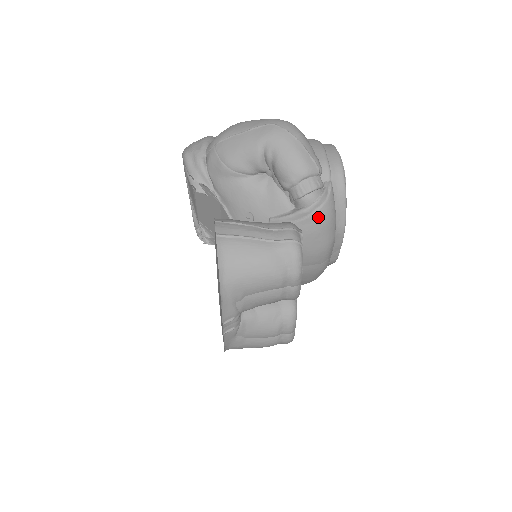
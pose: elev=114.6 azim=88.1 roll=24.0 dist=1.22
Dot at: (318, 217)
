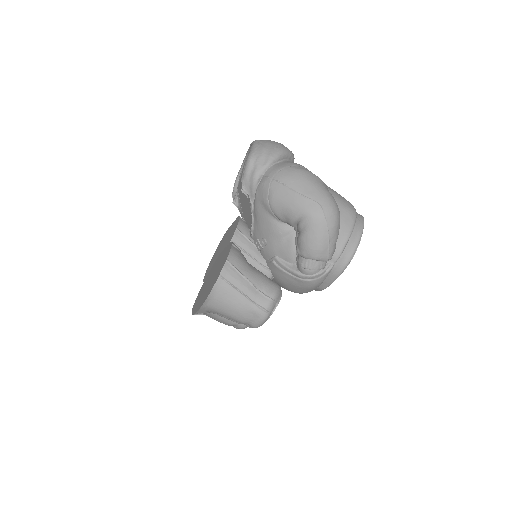
Dot at: (306, 283)
